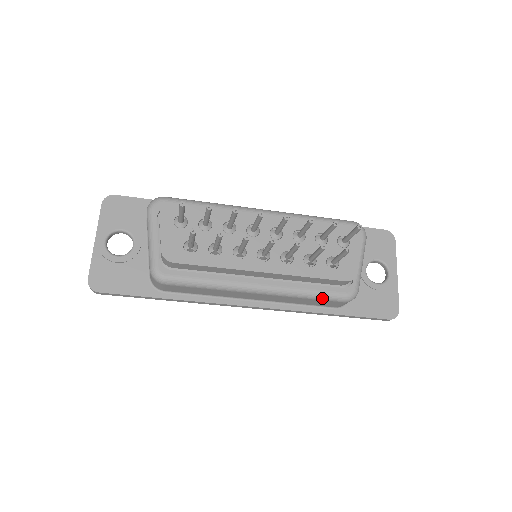
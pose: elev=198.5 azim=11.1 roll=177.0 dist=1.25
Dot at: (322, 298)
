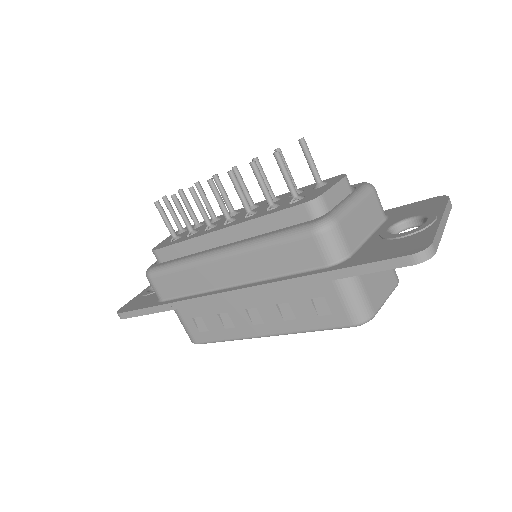
Dot at: (284, 238)
